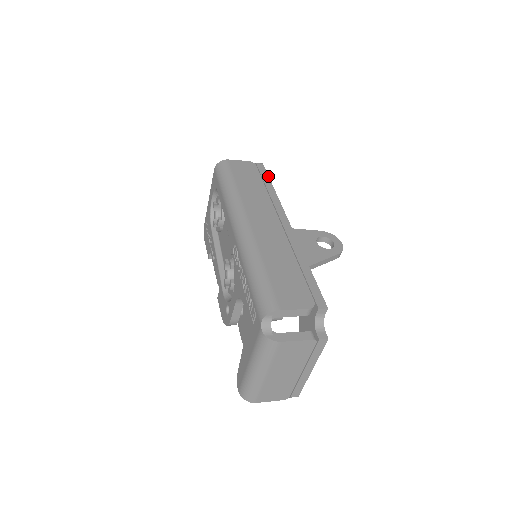
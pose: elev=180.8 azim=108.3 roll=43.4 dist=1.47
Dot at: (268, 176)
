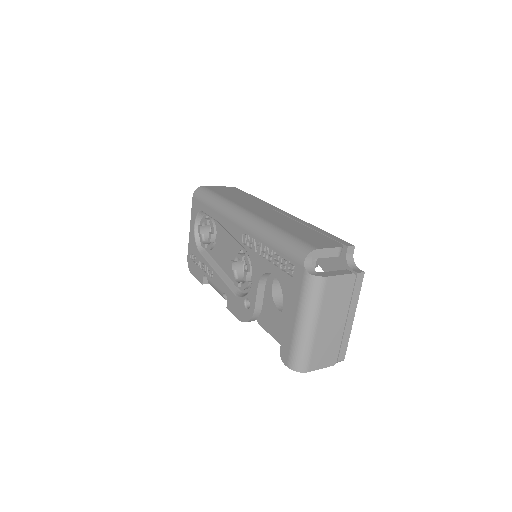
Dot at: (245, 192)
